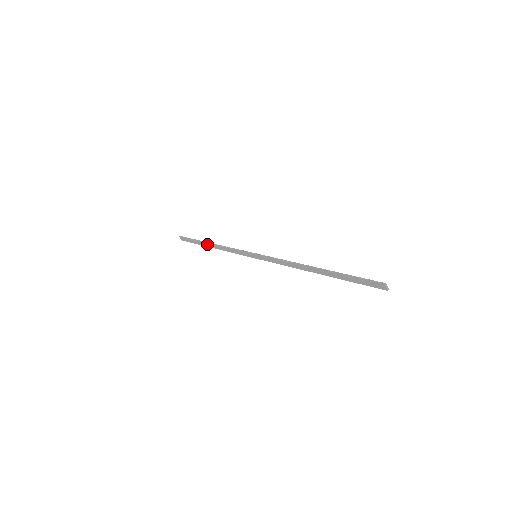
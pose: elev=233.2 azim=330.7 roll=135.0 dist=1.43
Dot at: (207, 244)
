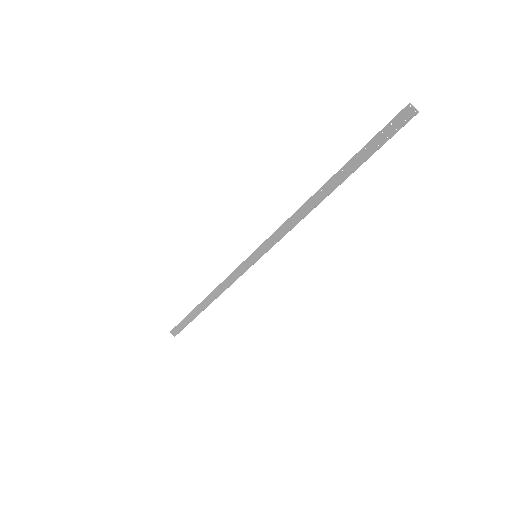
Dot at: (201, 305)
